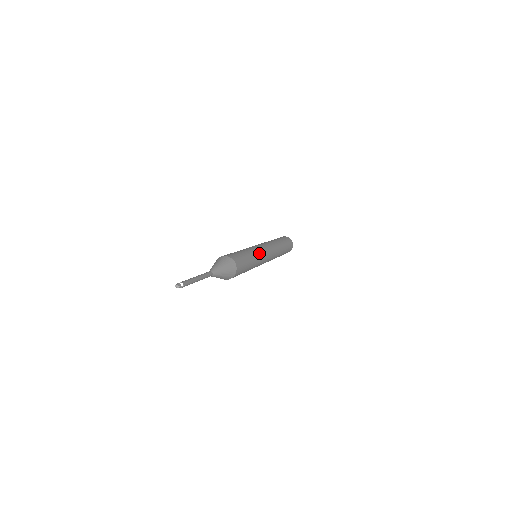
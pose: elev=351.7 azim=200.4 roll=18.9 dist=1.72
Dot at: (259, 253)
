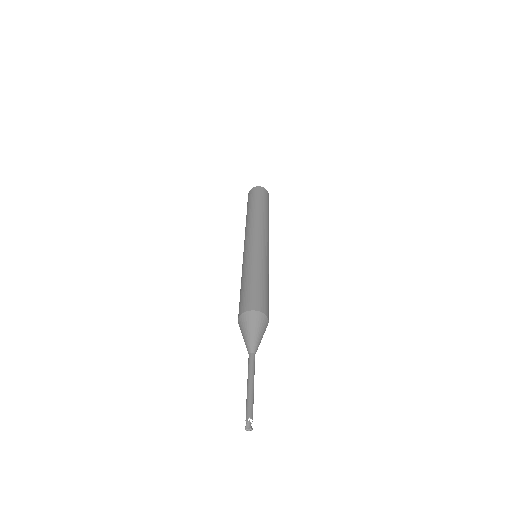
Dot at: (268, 264)
